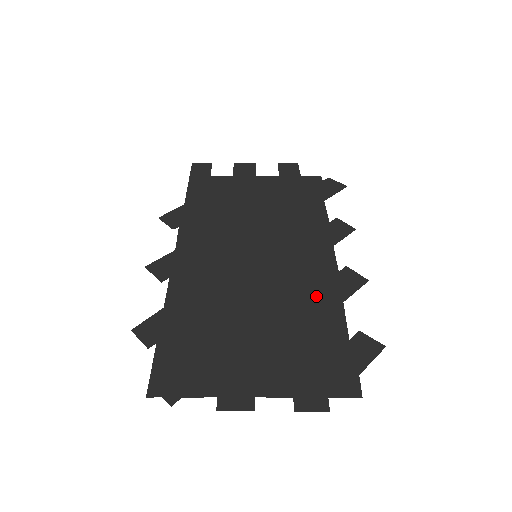
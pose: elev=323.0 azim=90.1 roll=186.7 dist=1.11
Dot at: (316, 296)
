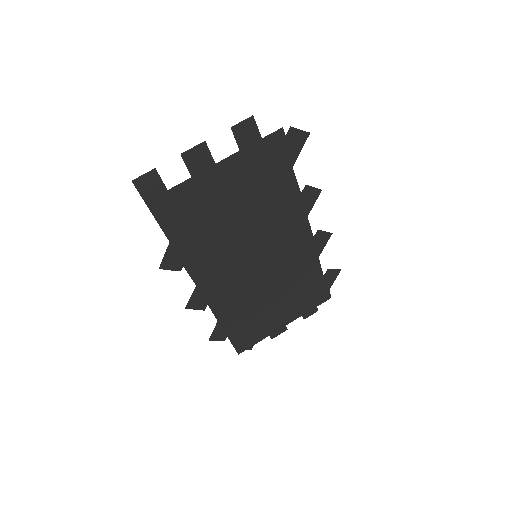
Dot at: (303, 263)
